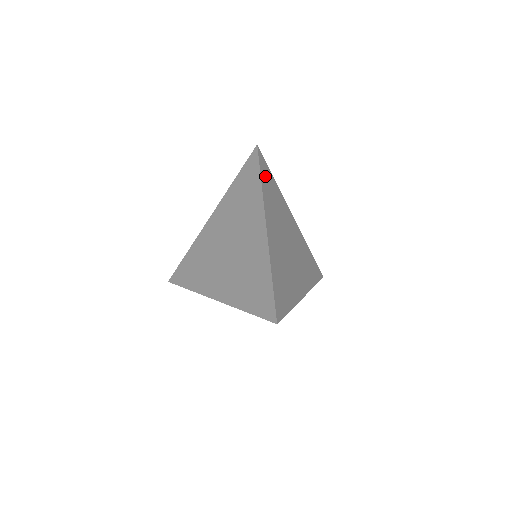
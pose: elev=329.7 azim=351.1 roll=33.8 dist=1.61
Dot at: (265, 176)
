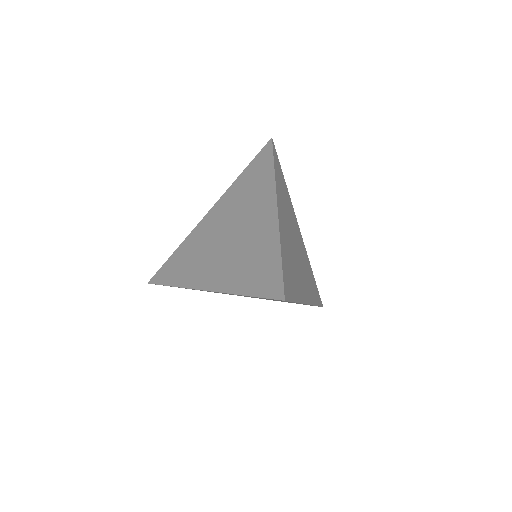
Dot at: (277, 168)
